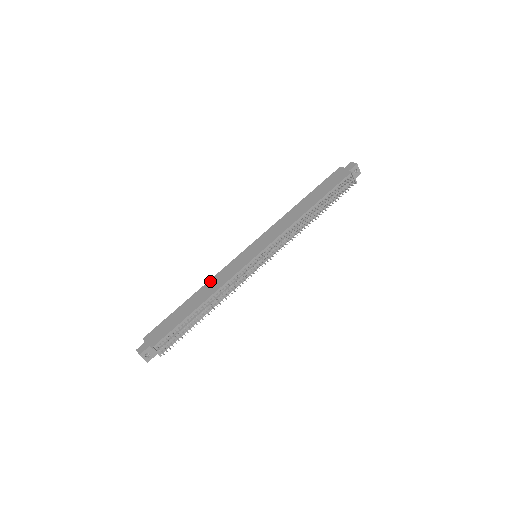
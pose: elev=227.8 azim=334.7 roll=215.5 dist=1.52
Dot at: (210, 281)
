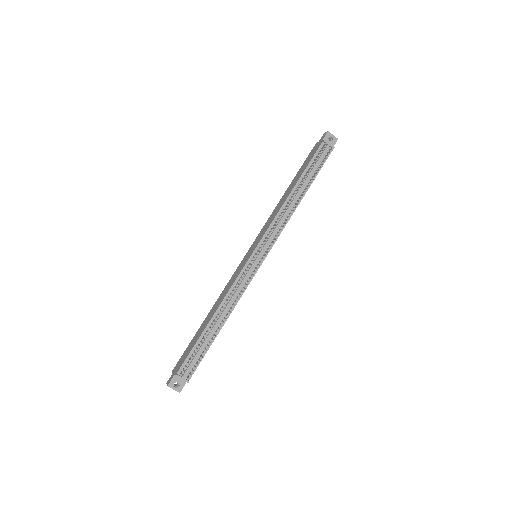
Dot at: (220, 296)
